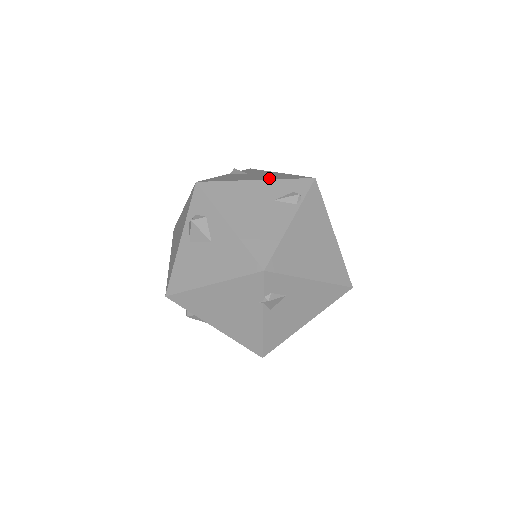
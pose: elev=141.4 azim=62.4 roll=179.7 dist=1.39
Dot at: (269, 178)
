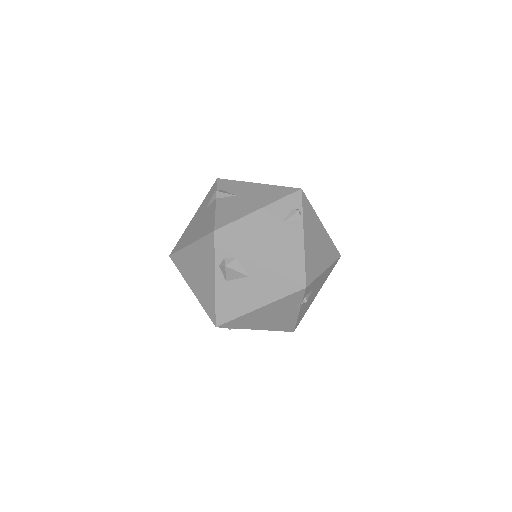
Dot at: (266, 201)
